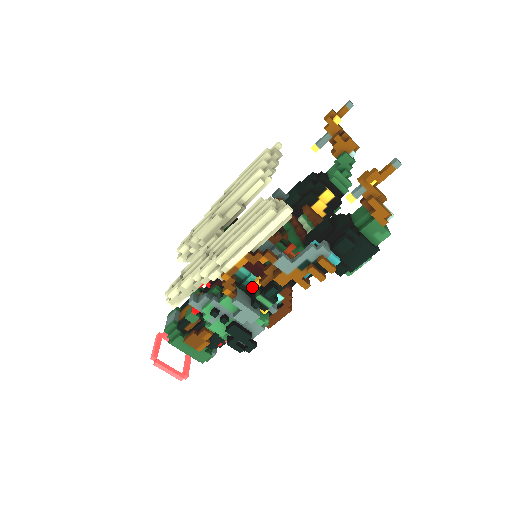
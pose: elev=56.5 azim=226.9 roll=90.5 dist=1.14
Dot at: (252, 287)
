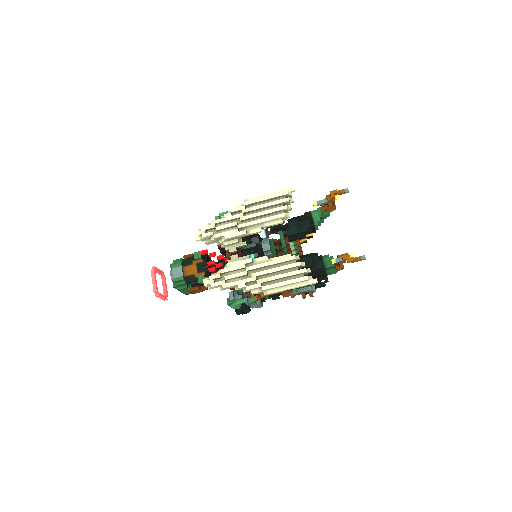
Dot at: occluded
